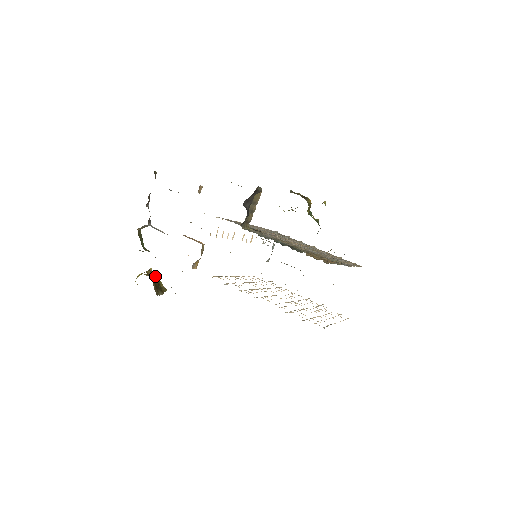
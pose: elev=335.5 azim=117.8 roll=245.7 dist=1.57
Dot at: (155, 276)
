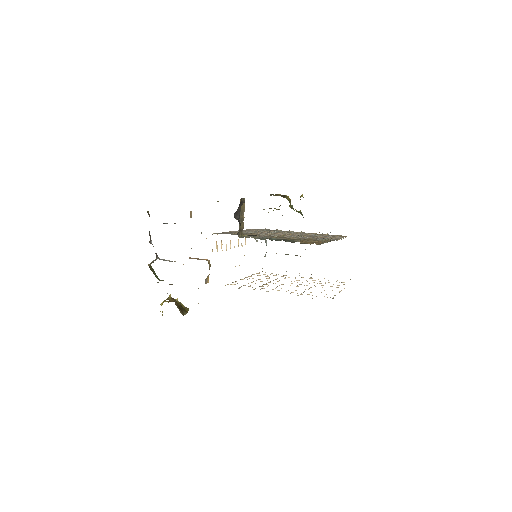
Dot at: (176, 300)
